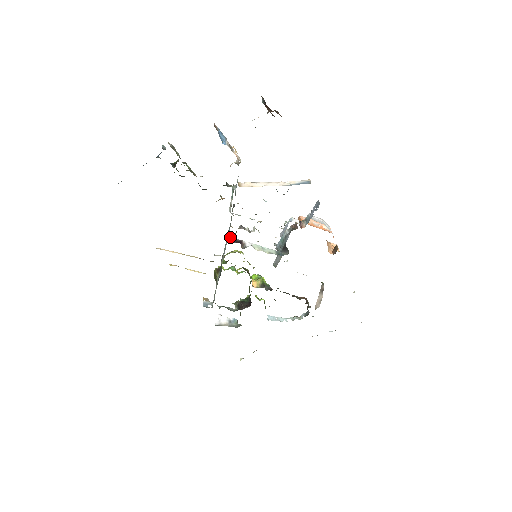
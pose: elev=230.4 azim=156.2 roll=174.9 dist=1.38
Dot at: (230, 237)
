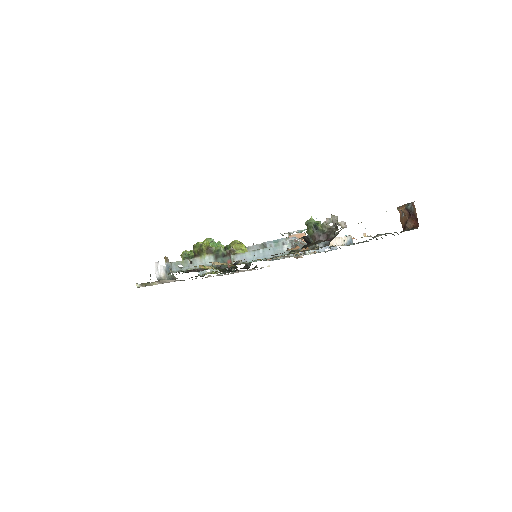
Dot at: (262, 250)
